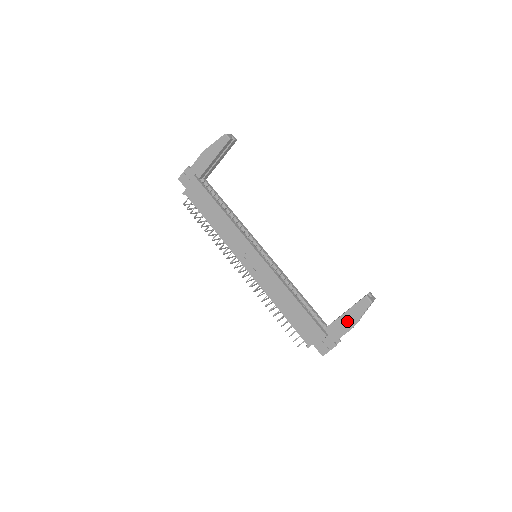
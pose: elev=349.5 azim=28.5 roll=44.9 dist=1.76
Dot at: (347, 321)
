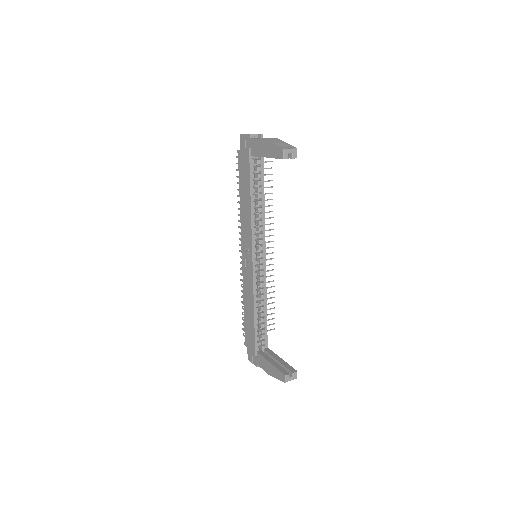
Dot at: (268, 368)
